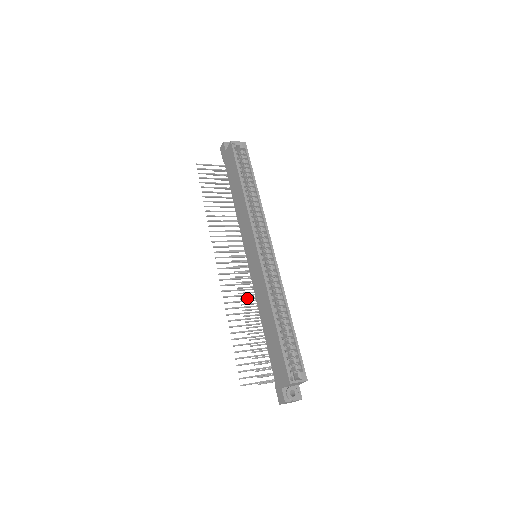
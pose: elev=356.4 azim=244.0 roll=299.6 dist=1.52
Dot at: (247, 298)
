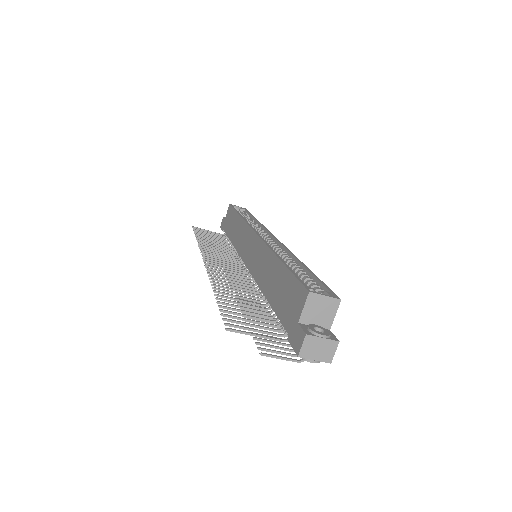
Dot at: occluded
